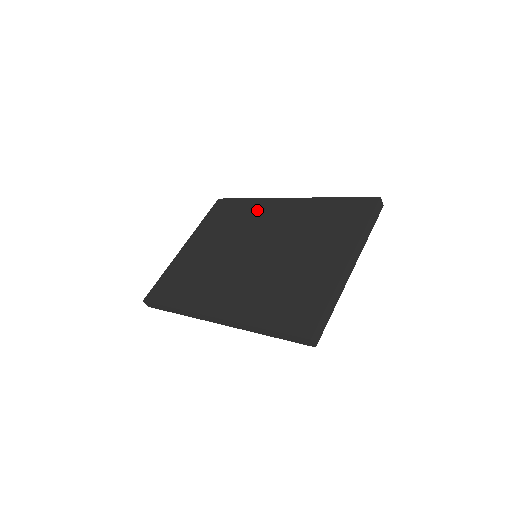
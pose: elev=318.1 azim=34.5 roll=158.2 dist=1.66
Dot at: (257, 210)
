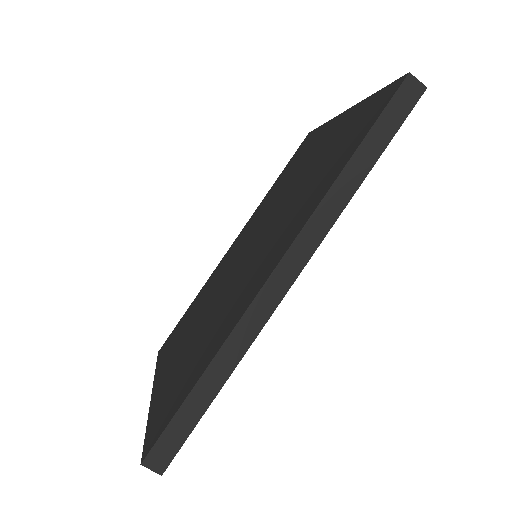
Dot at: (213, 278)
